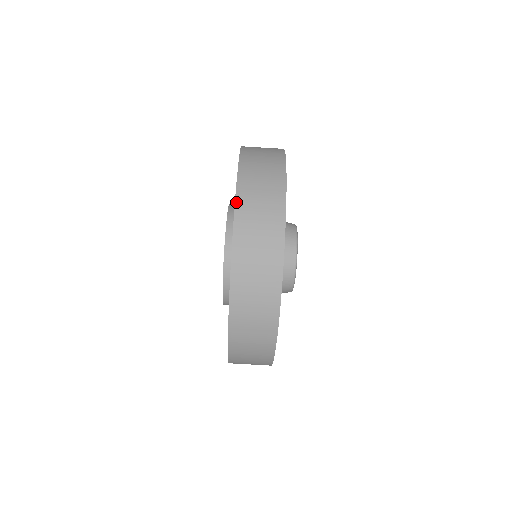
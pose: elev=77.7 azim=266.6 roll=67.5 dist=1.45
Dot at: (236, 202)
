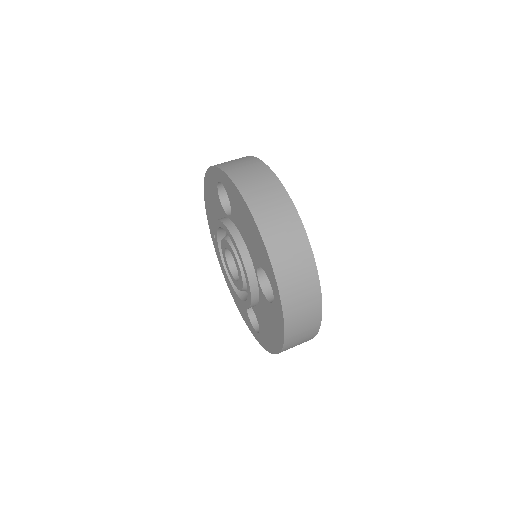
Dot at: (240, 191)
